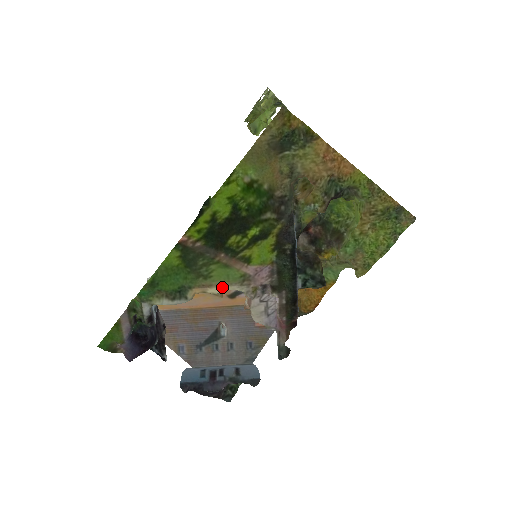
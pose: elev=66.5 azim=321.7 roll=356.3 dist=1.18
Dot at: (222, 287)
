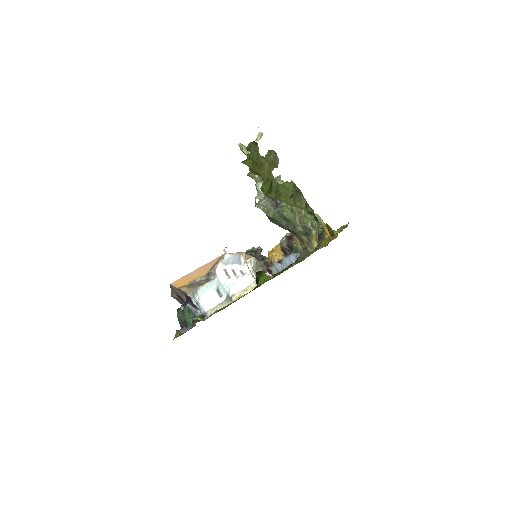
Dot at: occluded
